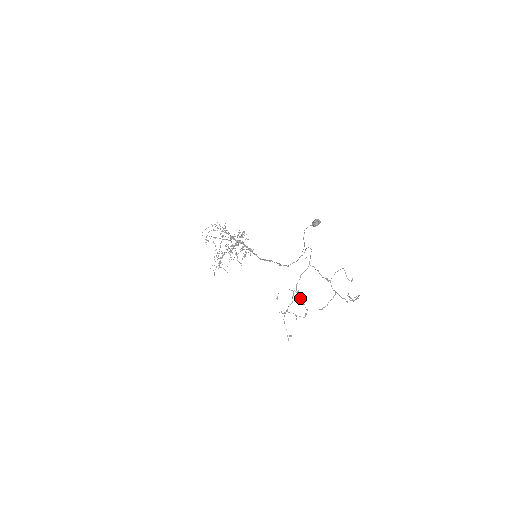
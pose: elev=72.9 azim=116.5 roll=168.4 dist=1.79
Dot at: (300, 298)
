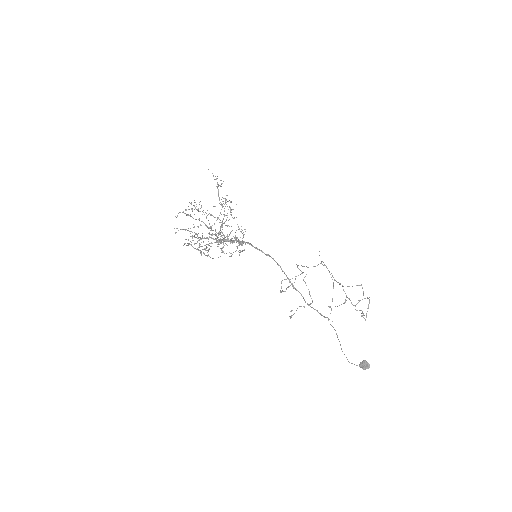
Dot at: (304, 281)
